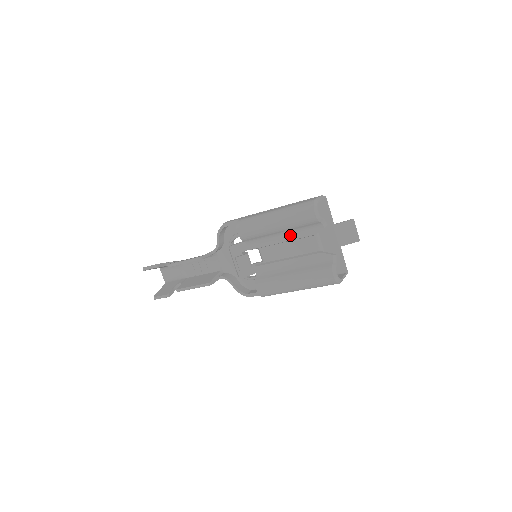
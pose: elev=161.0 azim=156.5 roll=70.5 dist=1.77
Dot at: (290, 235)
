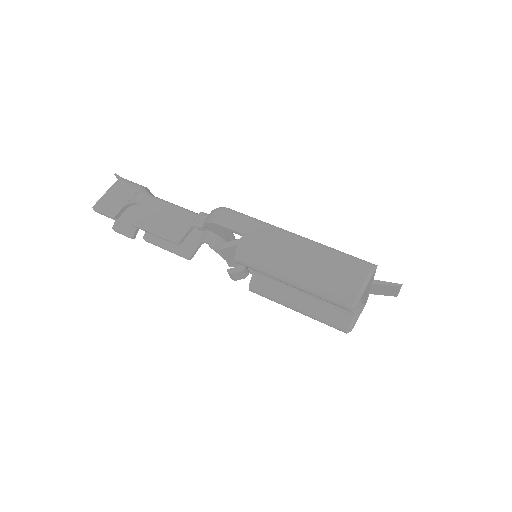
Dot at: occluded
